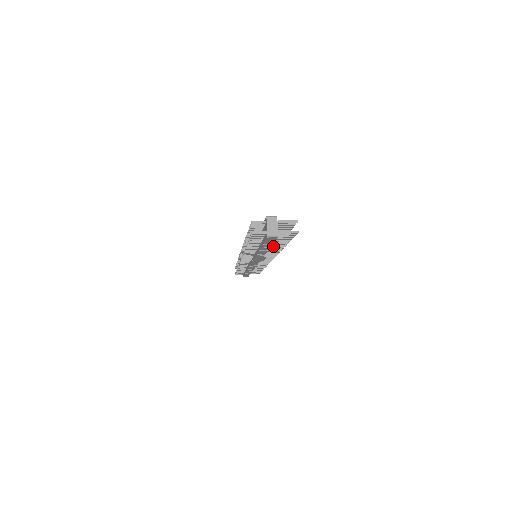
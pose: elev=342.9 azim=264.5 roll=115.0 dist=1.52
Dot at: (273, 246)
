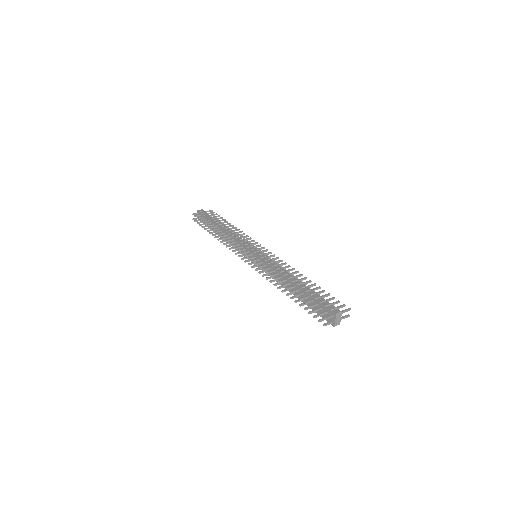
Dot at: occluded
